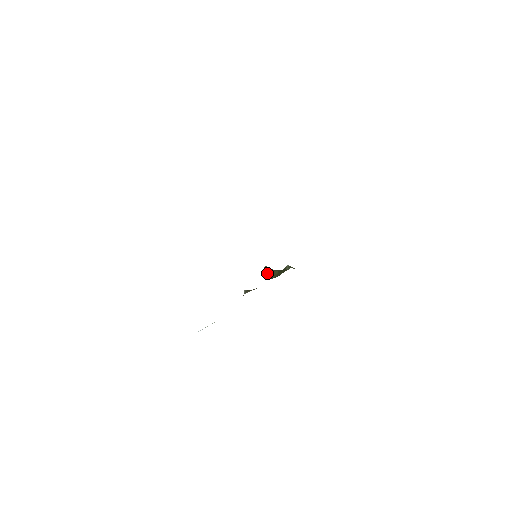
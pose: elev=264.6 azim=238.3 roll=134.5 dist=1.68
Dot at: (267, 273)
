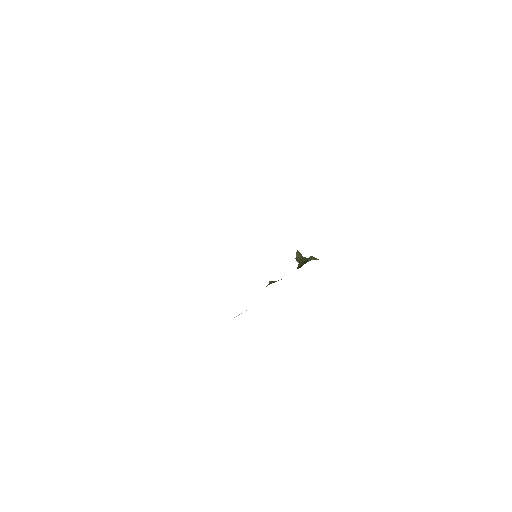
Dot at: (296, 260)
